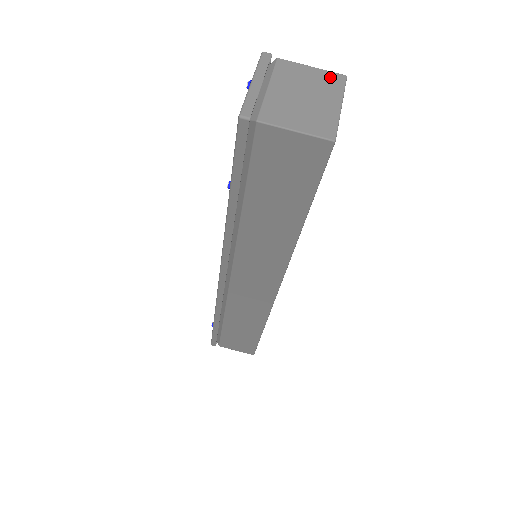
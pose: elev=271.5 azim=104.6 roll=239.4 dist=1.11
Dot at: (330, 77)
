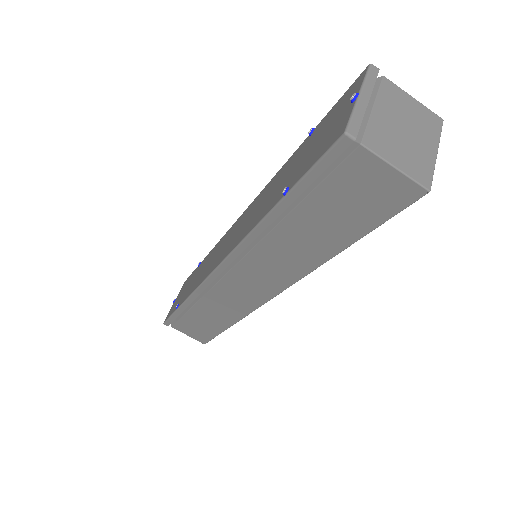
Dot at: (429, 116)
